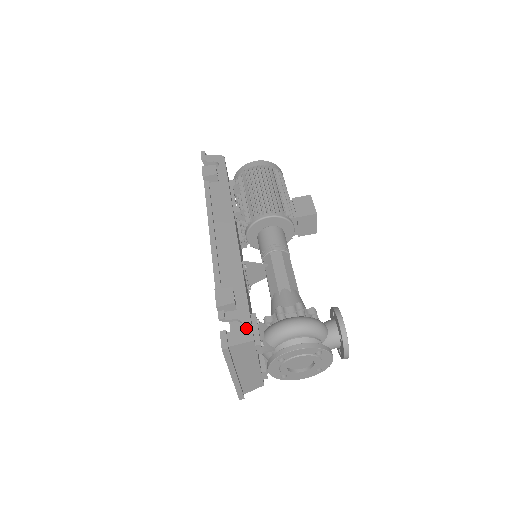
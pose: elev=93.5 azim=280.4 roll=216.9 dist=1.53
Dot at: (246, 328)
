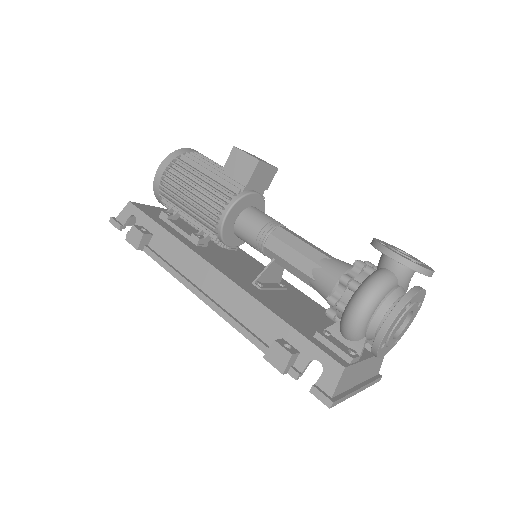
Dot at: (326, 363)
